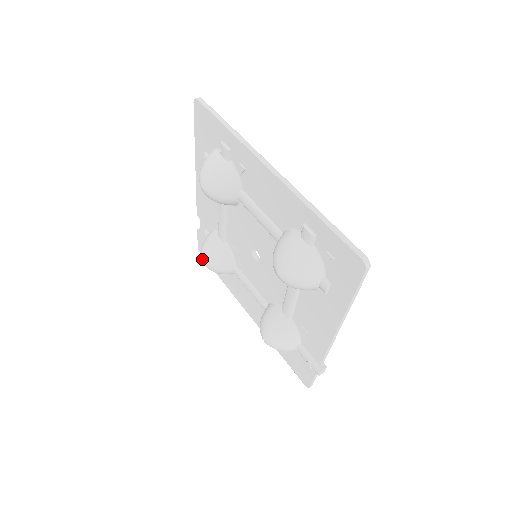
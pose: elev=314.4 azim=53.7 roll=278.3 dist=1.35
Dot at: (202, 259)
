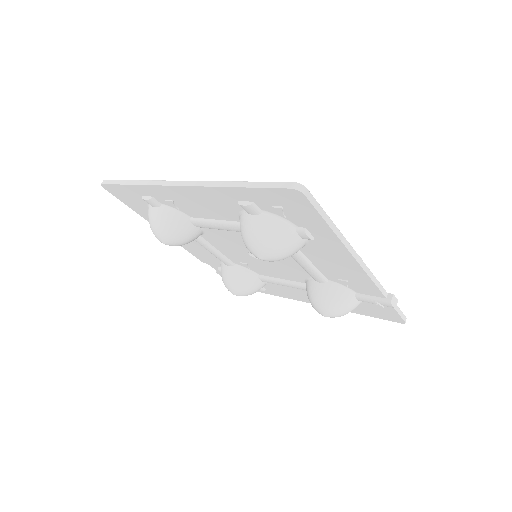
Dot at: occluded
